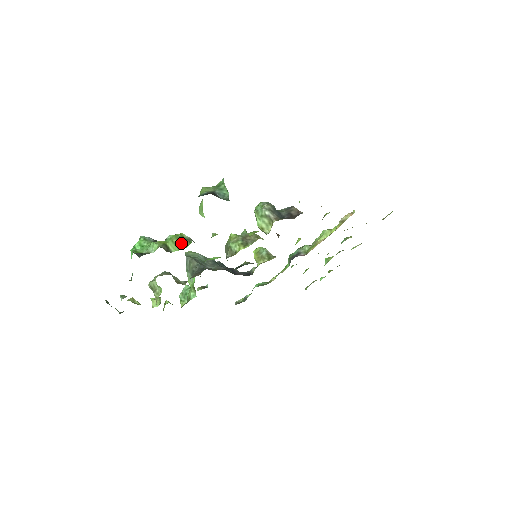
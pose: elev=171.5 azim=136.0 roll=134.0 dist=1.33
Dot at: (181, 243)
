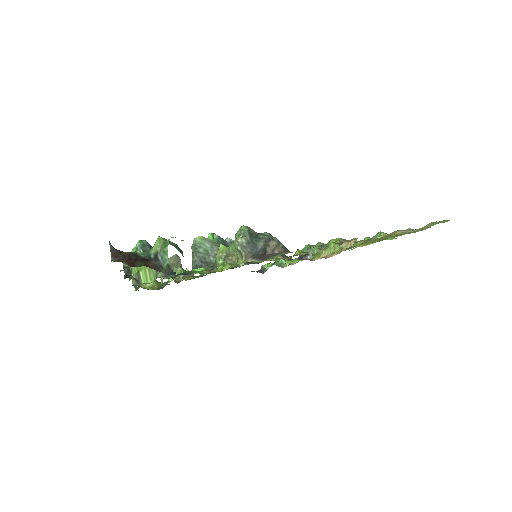
Dot at: (150, 275)
